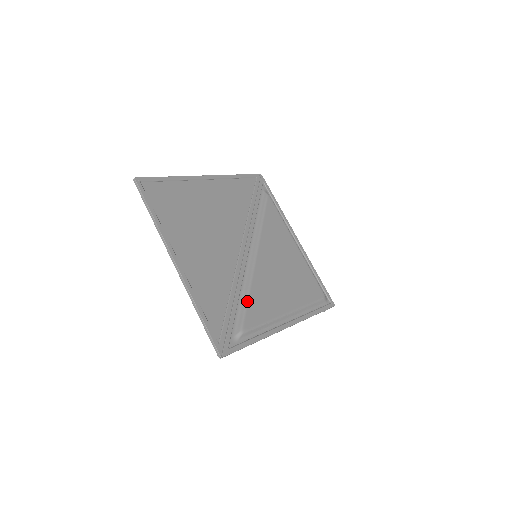
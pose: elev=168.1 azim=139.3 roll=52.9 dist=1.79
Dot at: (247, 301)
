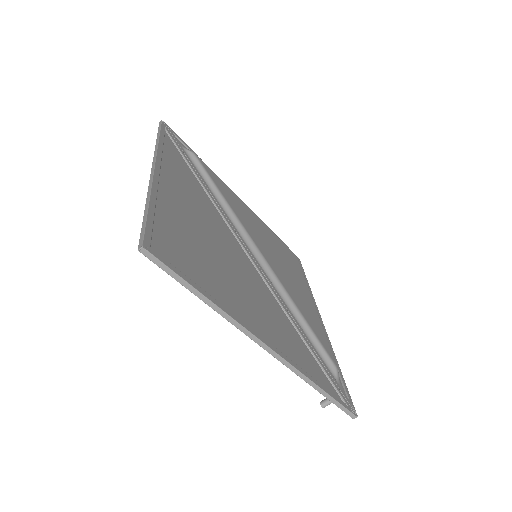
Dot at: (309, 326)
